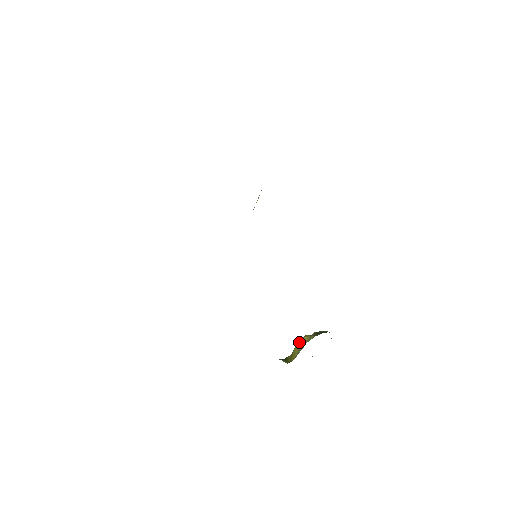
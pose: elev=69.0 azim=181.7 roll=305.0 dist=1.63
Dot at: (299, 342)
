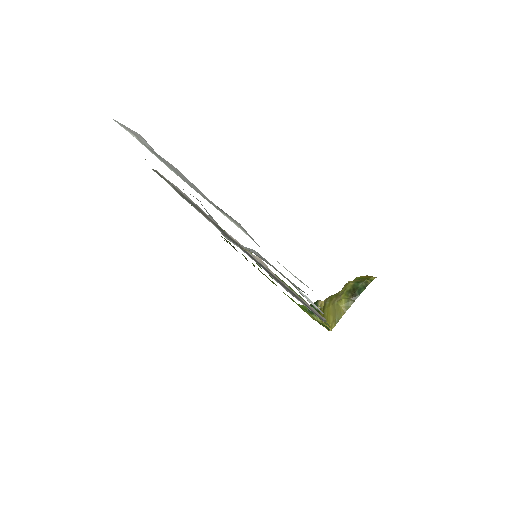
Dot at: (333, 307)
